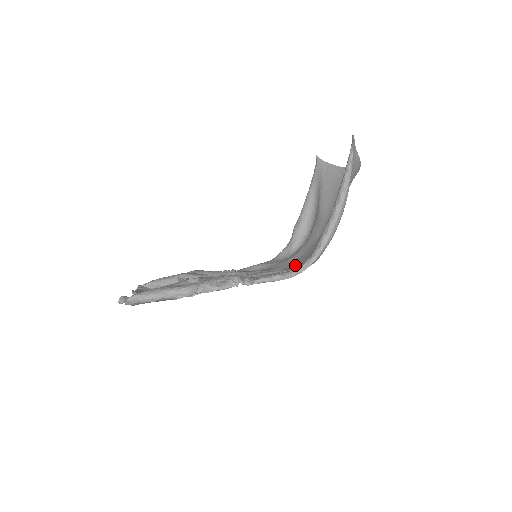
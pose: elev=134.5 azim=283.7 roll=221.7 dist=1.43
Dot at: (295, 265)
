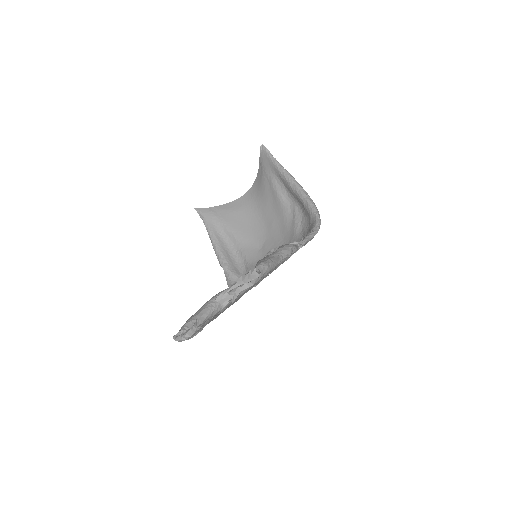
Dot at: occluded
